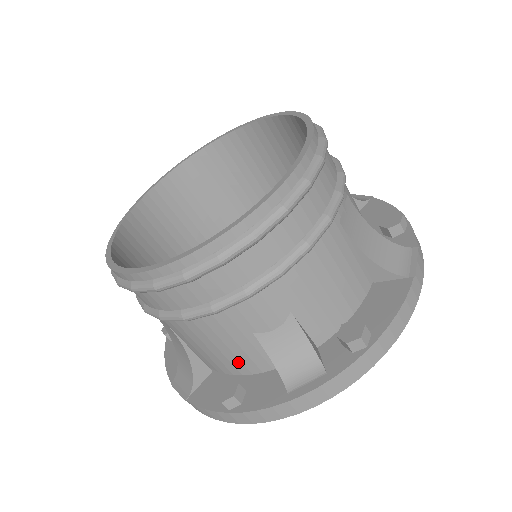
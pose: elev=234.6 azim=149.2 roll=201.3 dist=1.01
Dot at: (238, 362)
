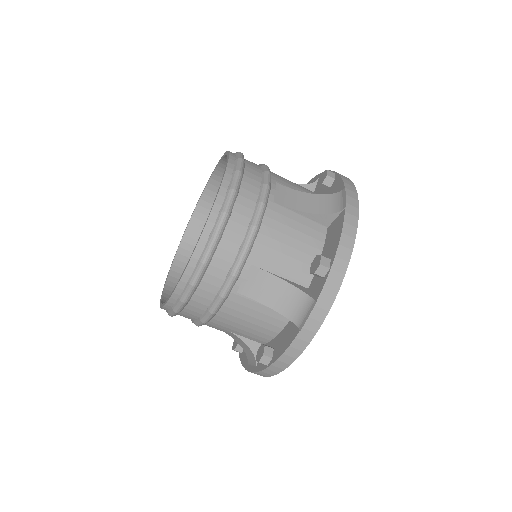
Dot at: occluded
